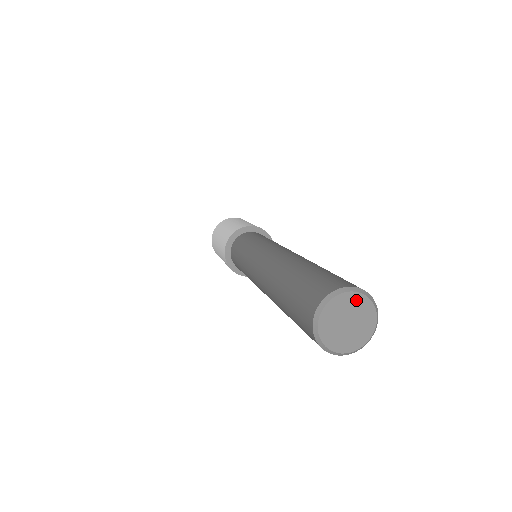
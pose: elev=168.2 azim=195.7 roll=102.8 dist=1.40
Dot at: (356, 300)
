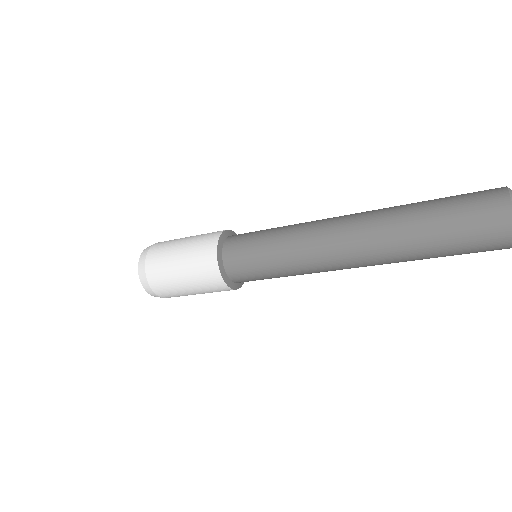
Dot at: occluded
